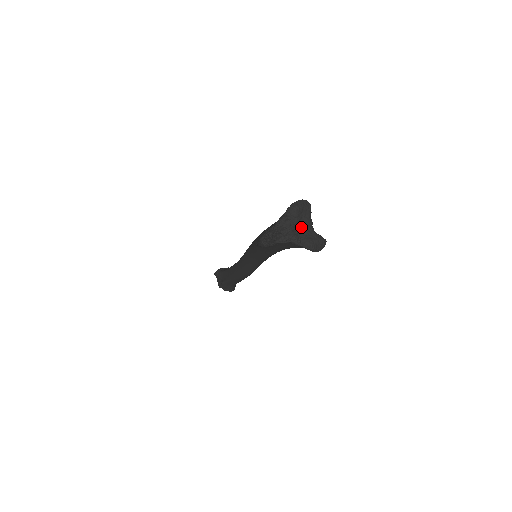
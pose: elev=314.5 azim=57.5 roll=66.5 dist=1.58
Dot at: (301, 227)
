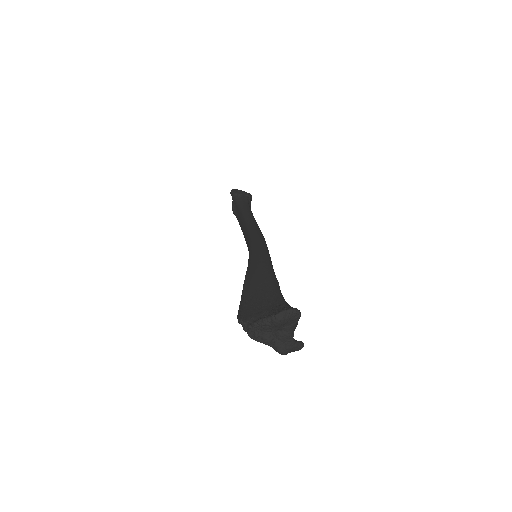
Dot at: (280, 333)
